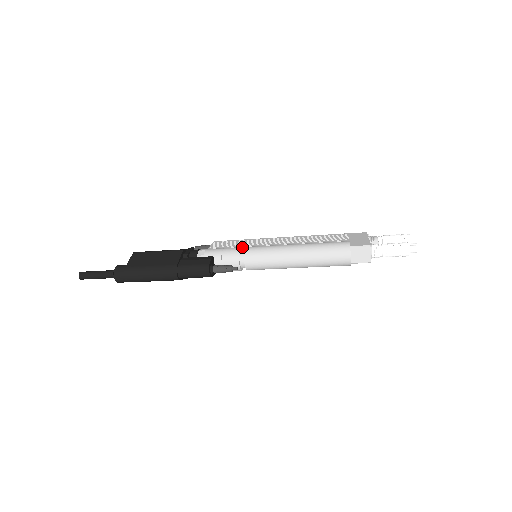
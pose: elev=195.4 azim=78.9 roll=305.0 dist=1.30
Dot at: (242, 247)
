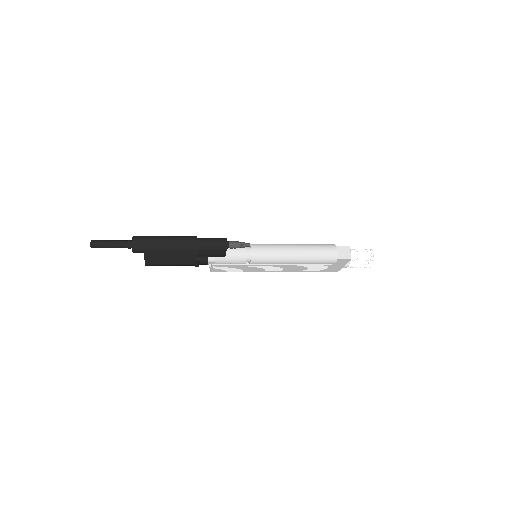
Dot at: occluded
